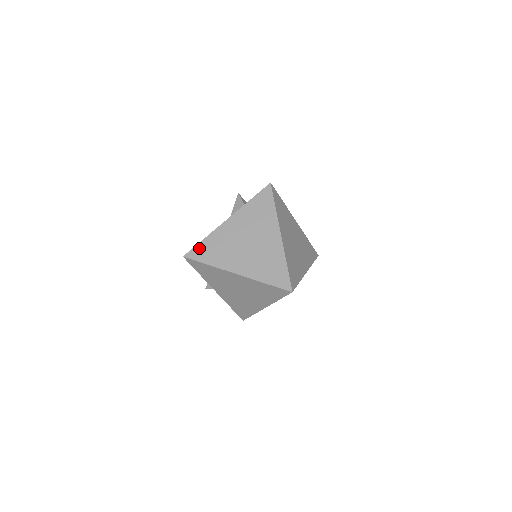
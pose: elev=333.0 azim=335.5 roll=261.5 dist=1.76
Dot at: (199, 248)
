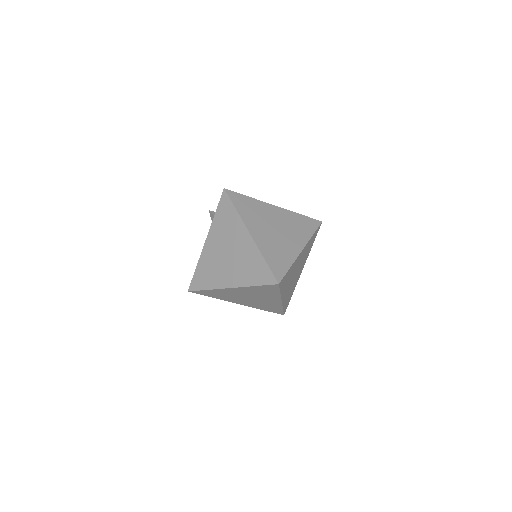
Dot at: (196, 278)
